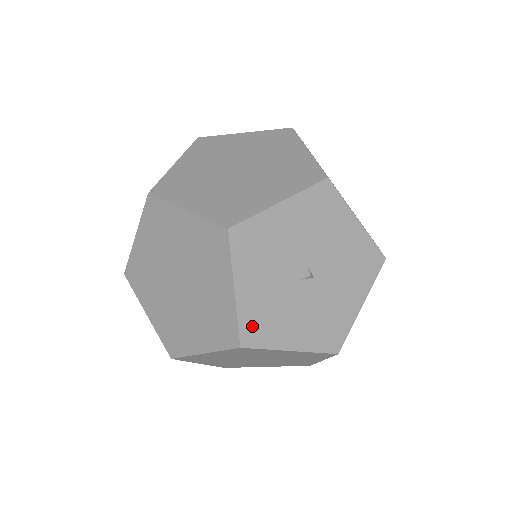
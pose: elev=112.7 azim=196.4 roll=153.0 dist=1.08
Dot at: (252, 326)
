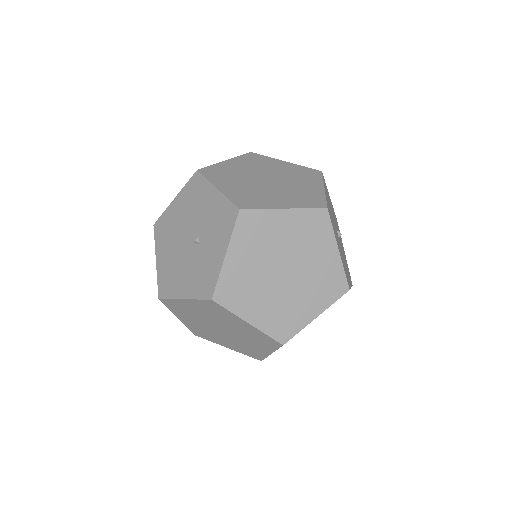
Dot at: (346, 274)
